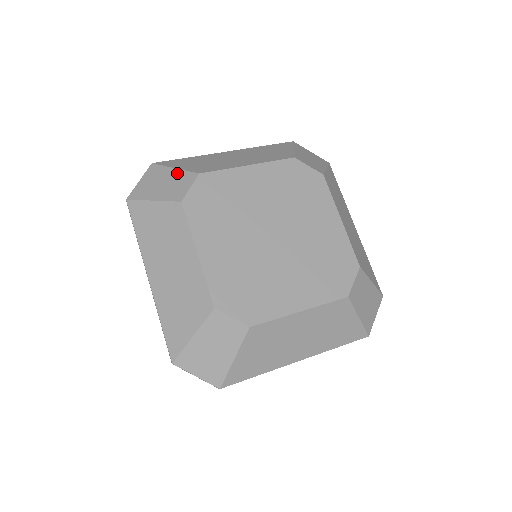
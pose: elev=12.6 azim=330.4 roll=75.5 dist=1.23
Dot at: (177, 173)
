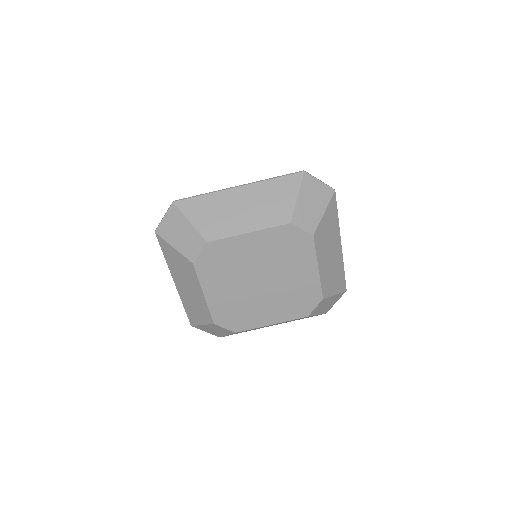
Dot at: (191, 230)
